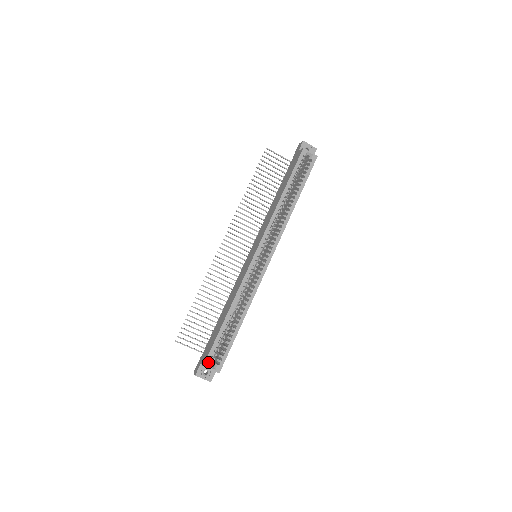
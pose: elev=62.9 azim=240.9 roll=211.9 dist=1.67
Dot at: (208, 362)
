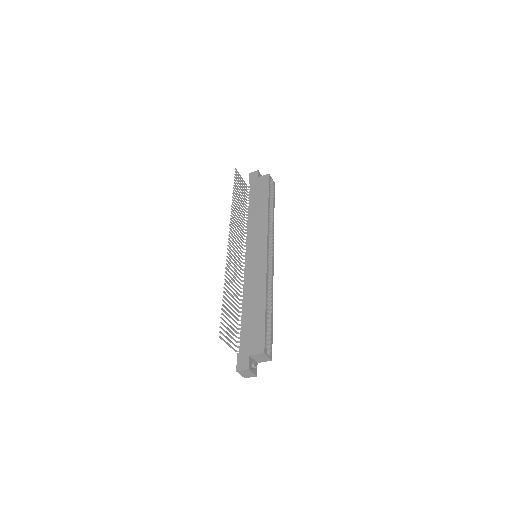
Dot at: (266, 349)
